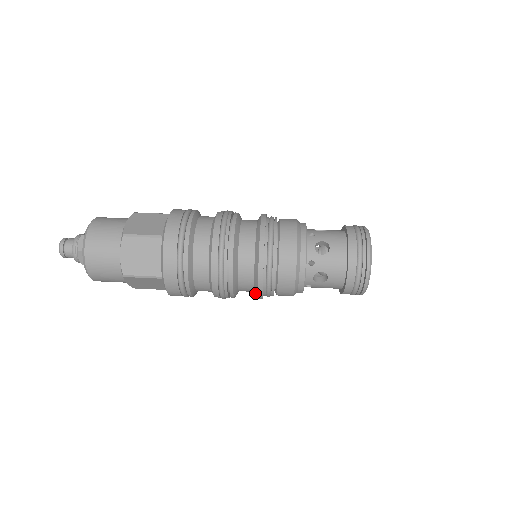
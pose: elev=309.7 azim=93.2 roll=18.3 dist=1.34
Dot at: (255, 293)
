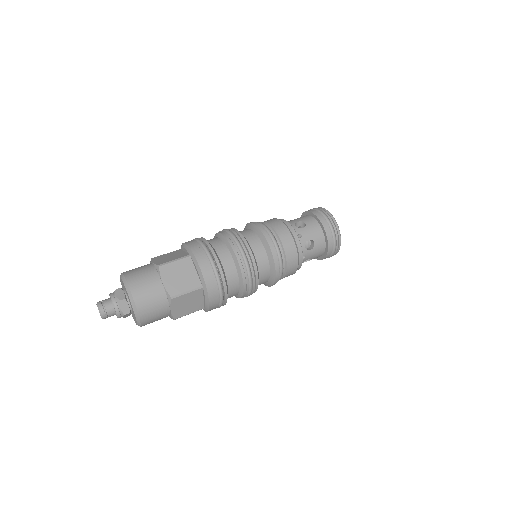
Dot at: (271, 277)
